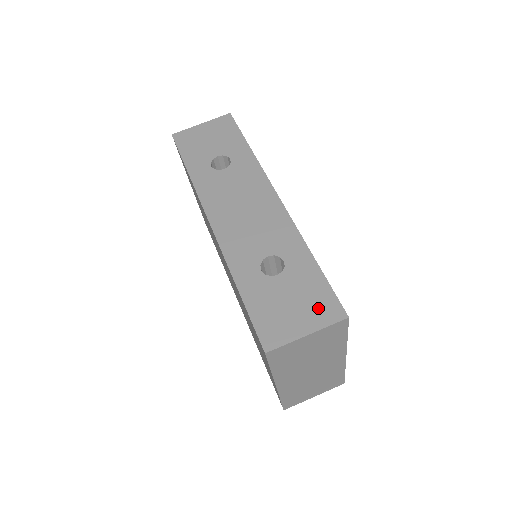
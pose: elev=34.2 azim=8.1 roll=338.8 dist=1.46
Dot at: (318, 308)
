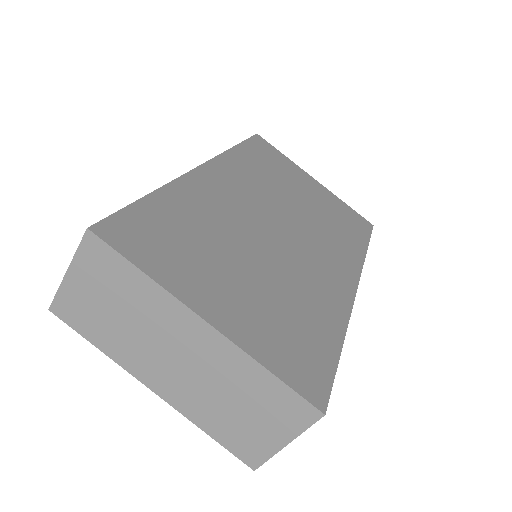
Dot at: occluded
